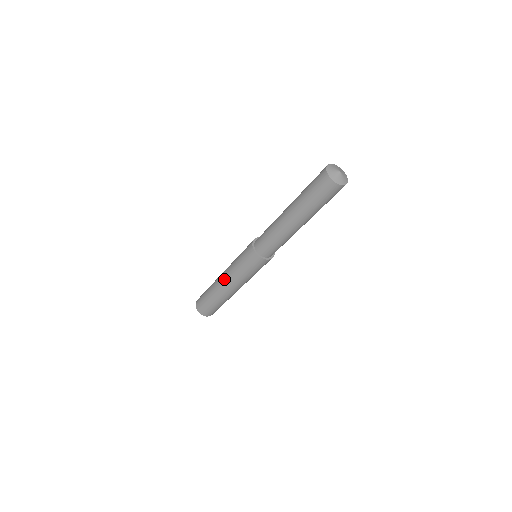
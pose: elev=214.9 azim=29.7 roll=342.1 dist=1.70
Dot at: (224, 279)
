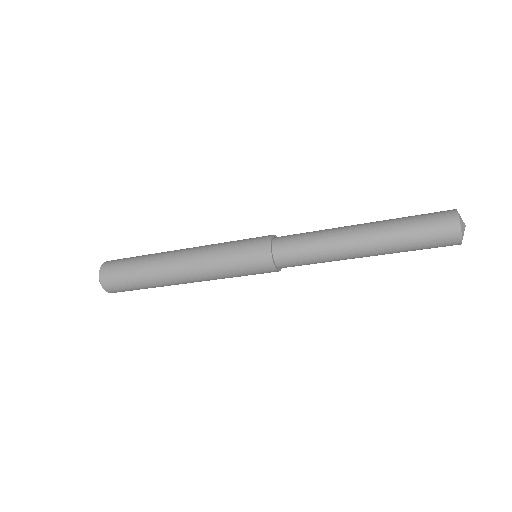
Dot at: (187, 266)
